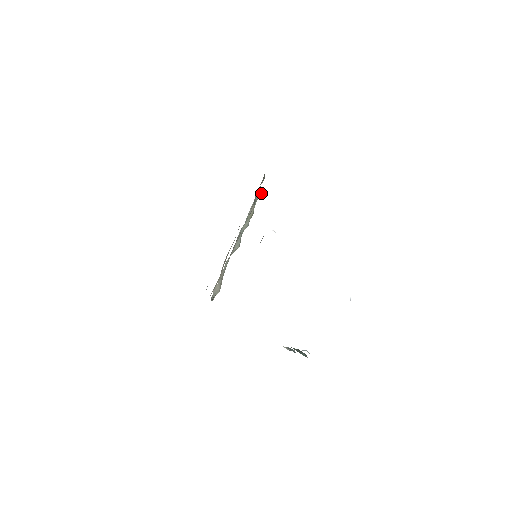
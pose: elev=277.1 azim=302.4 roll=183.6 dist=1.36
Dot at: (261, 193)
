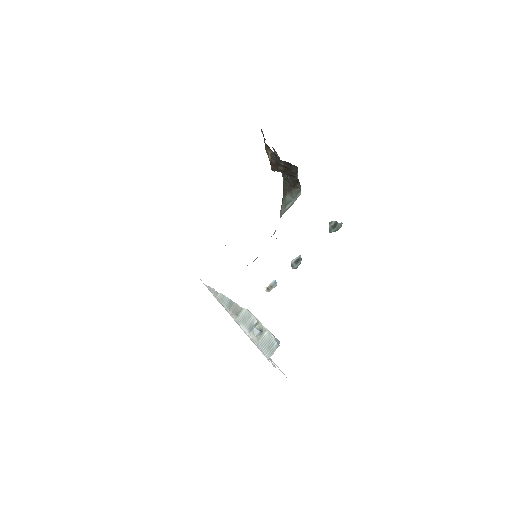
Dot at: occluded
